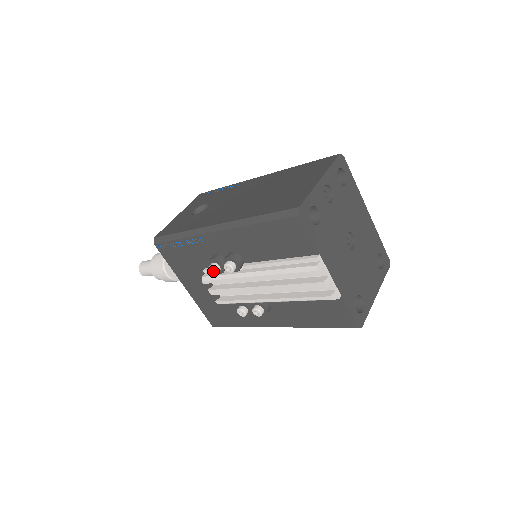
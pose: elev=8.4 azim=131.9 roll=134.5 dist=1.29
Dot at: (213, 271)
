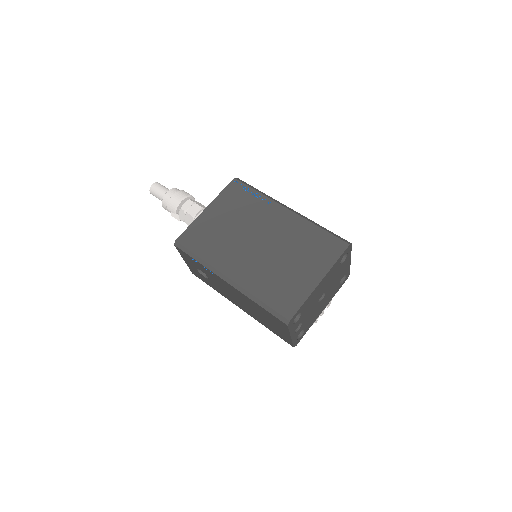
Dot at: occluded
